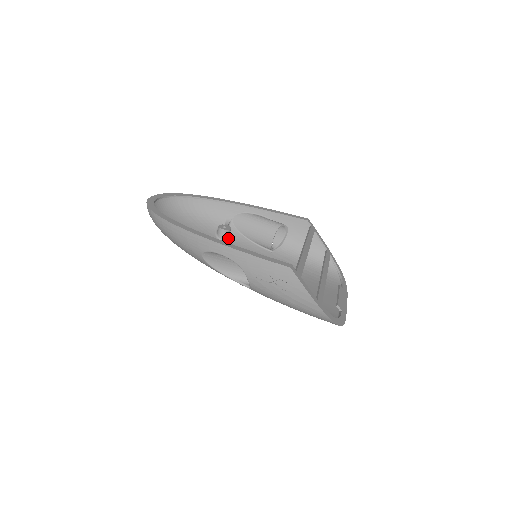
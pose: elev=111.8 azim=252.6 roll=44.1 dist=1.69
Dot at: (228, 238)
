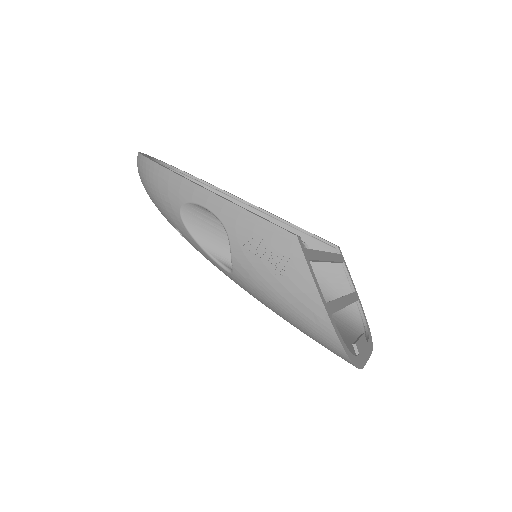
Dot at: occluded
